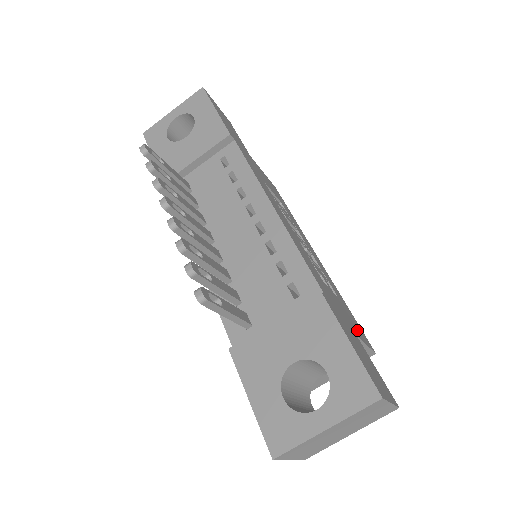
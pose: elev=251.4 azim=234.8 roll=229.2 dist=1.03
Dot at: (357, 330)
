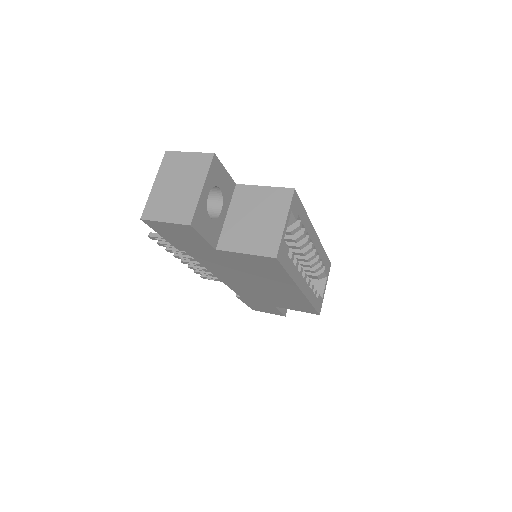
Dot at: occluded
